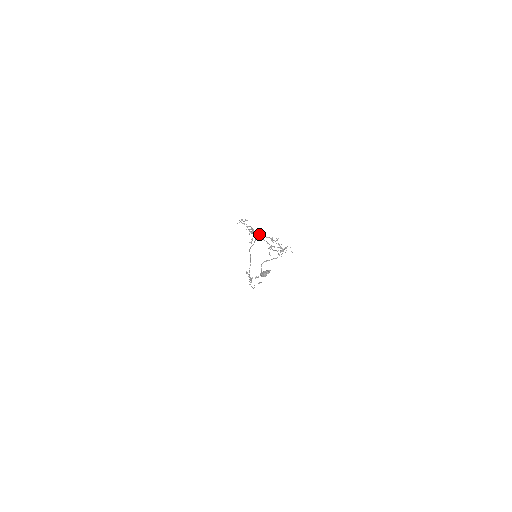
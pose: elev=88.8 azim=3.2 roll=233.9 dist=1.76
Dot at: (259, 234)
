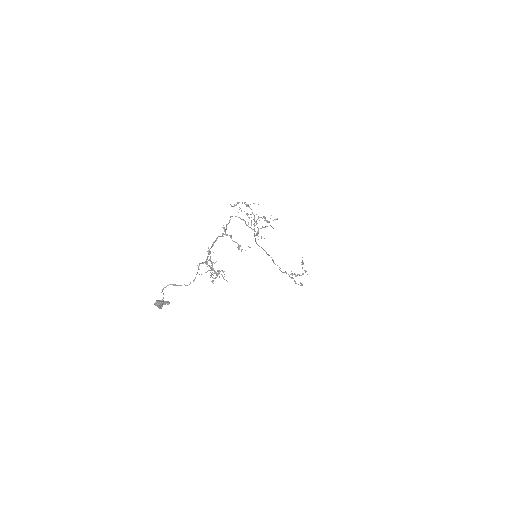
Dot at: occluded
